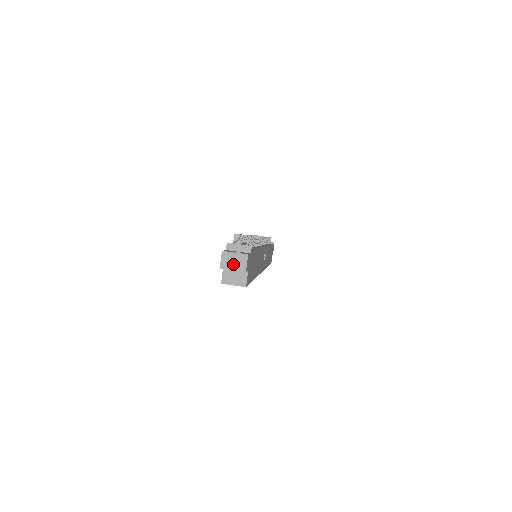
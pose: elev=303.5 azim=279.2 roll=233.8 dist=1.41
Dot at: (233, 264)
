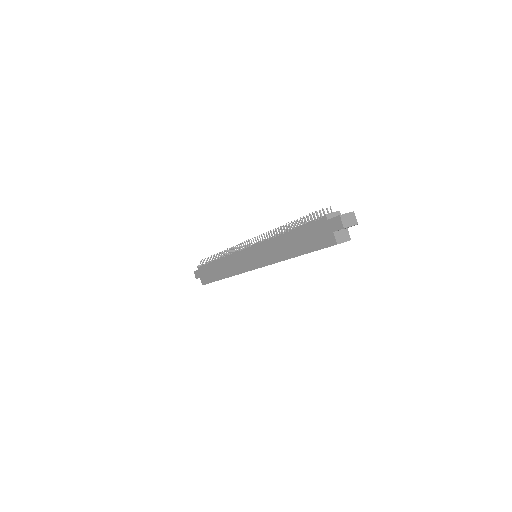
Dot at: (349, 222)
